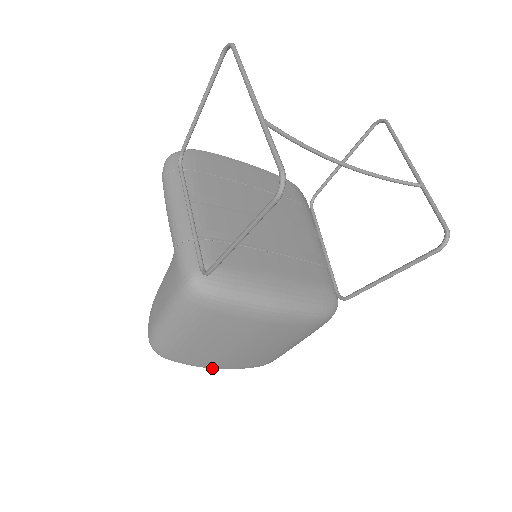
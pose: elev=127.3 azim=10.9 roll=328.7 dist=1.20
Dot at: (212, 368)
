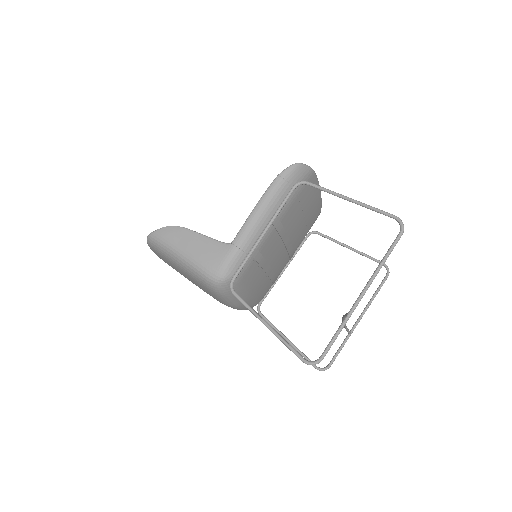
Dot at: occluded
